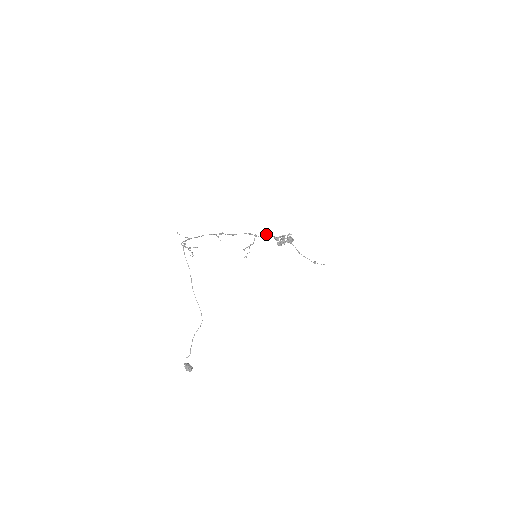
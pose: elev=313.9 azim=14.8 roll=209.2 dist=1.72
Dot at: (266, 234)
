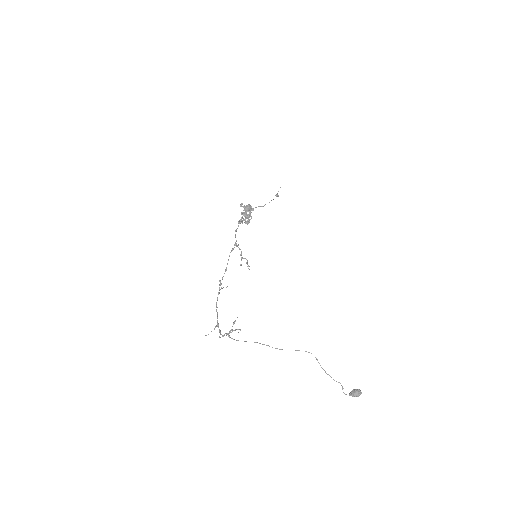
Dot at: occluded
